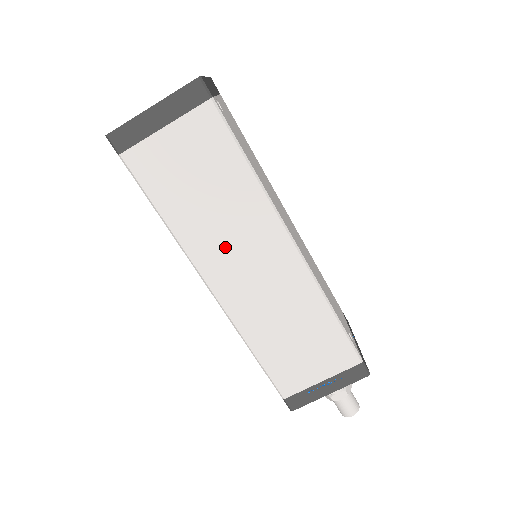
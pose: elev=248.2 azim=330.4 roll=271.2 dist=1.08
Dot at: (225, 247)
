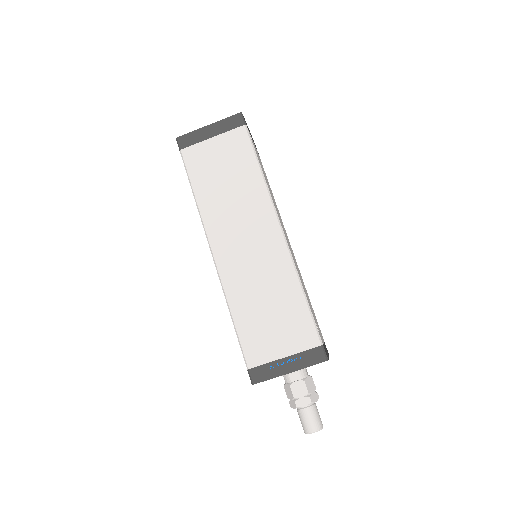
Dot at: (231, 221)
